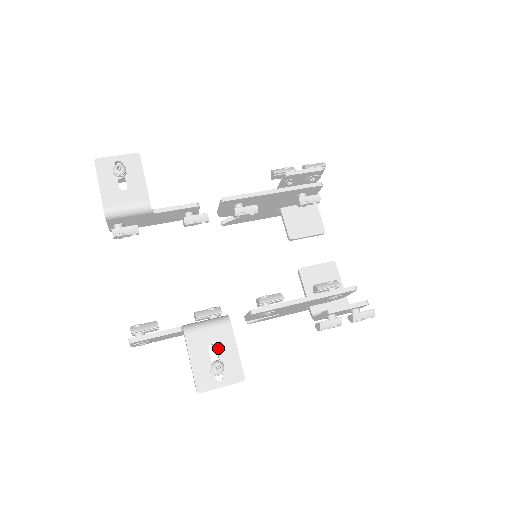
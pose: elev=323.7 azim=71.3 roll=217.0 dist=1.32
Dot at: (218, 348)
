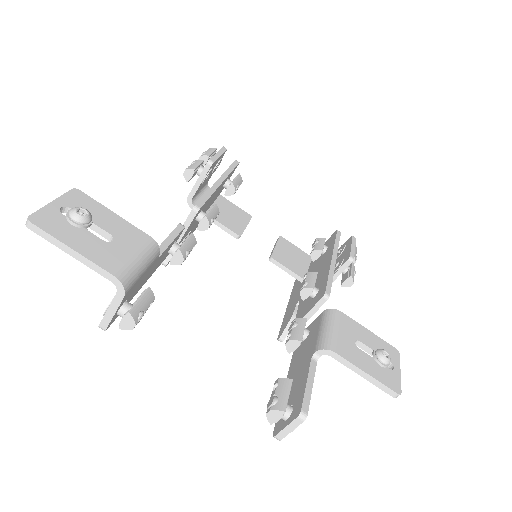
Dot at: (361, 341)
